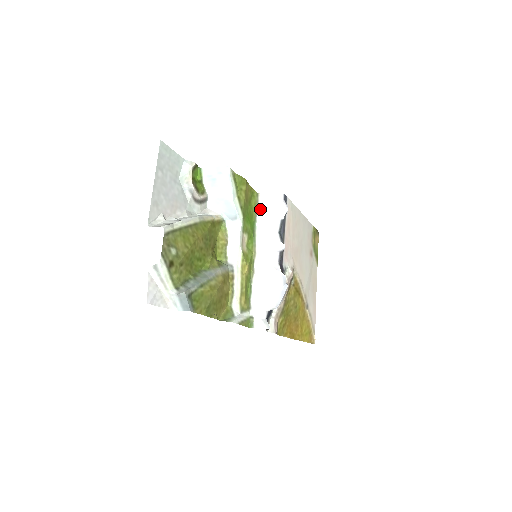
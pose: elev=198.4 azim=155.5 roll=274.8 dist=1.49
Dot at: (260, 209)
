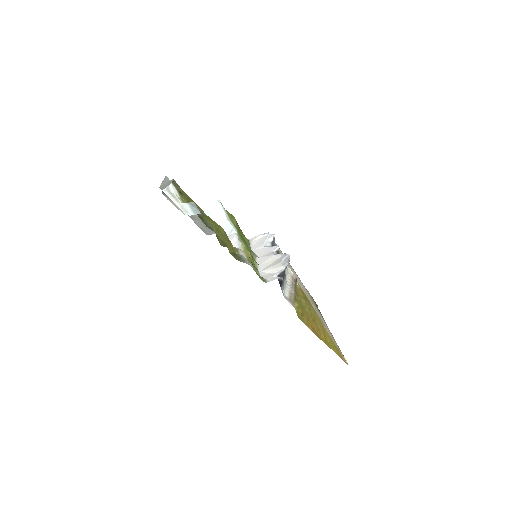
Dot at: (252, 244)
